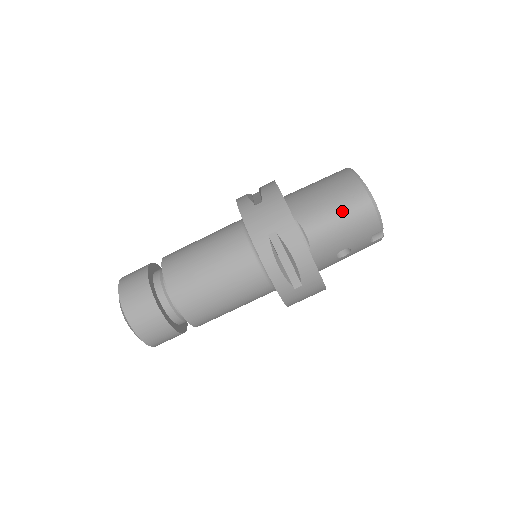
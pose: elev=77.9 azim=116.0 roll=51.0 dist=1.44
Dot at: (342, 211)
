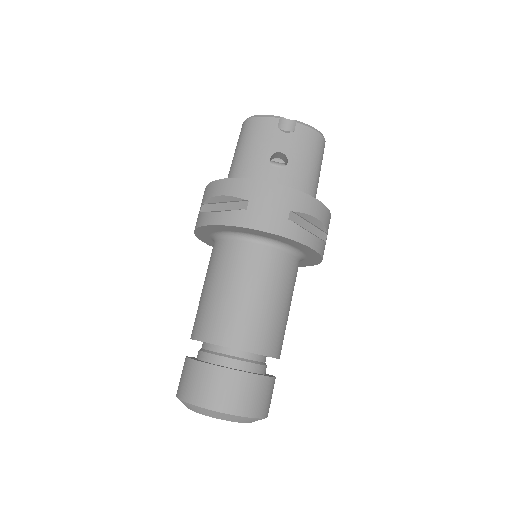
Dot at: (237, 147)
